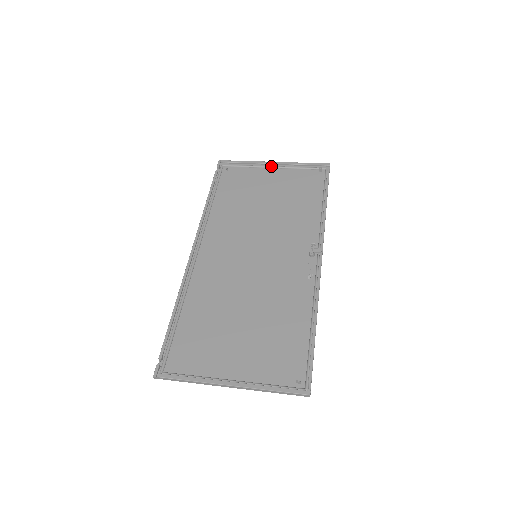
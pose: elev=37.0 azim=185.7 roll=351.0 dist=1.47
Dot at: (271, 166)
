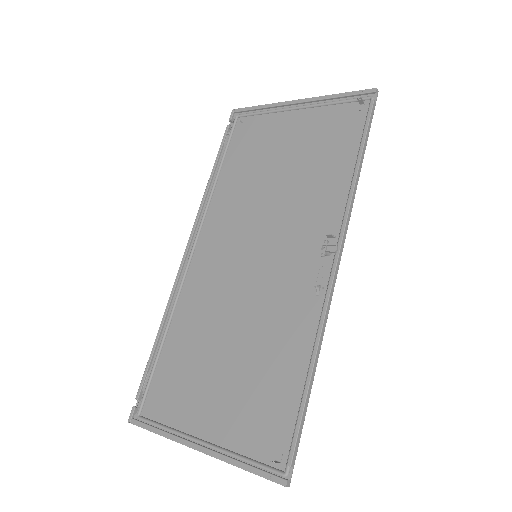
Dot at: (295, 107)
